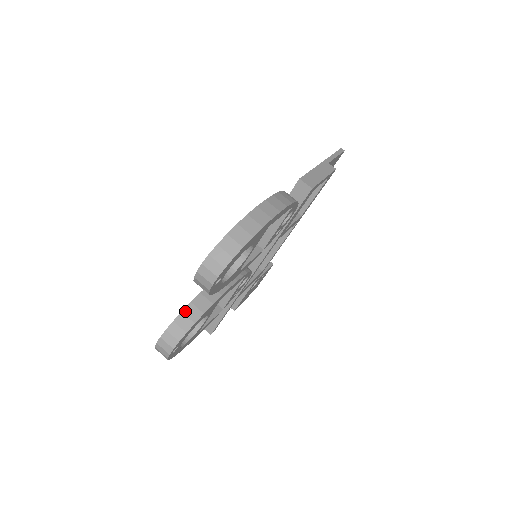
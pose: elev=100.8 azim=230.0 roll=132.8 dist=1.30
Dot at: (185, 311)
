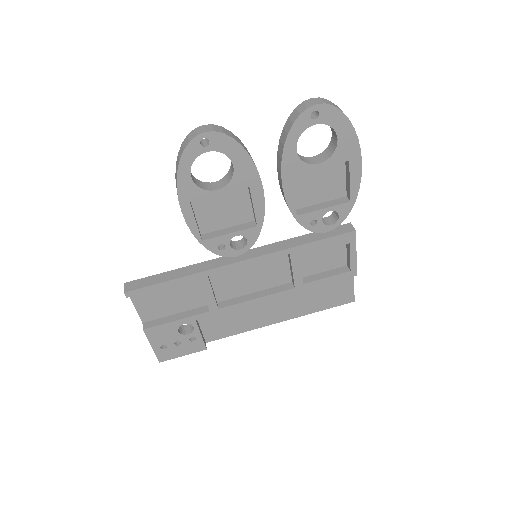
Dot at: occluded
